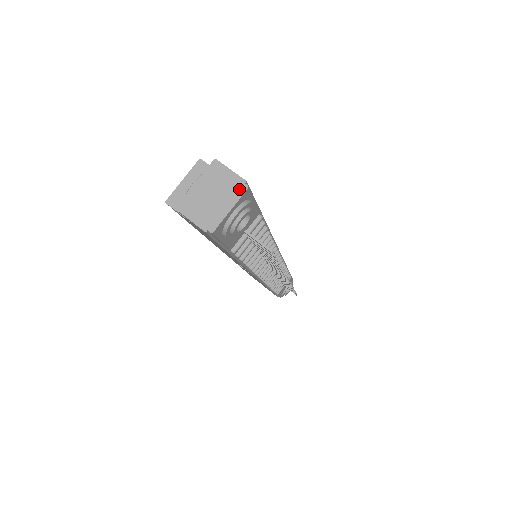
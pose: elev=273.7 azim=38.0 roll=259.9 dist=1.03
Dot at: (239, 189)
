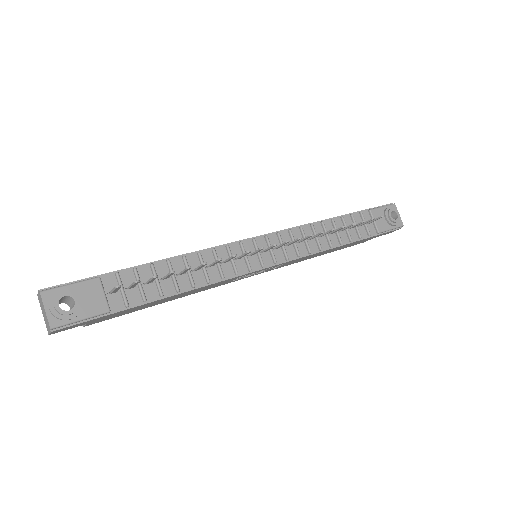
Dot at: (40, 297)
